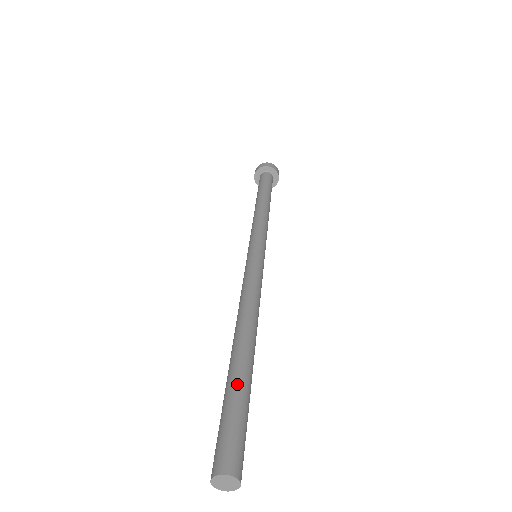
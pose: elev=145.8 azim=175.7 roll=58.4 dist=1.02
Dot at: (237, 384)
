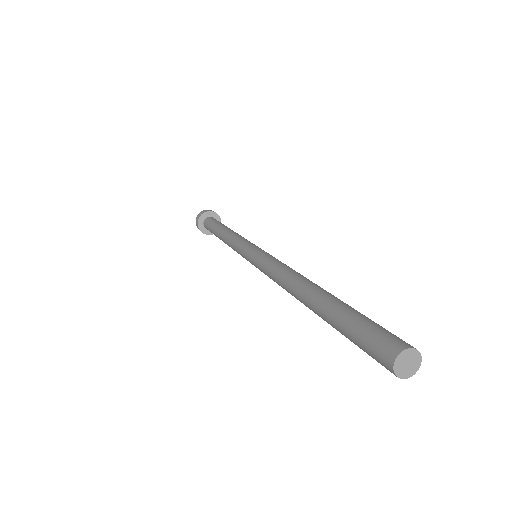
Dot at: (342, 306)
